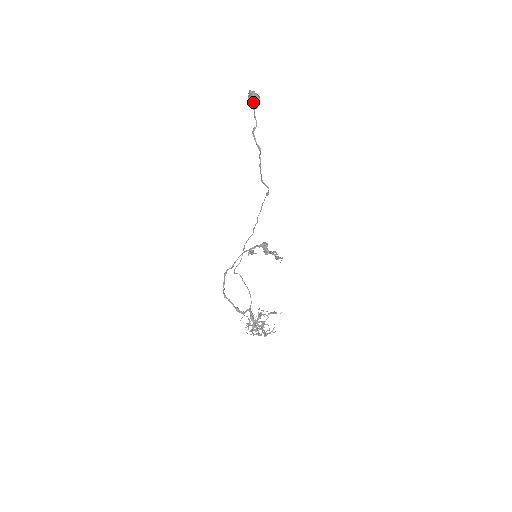
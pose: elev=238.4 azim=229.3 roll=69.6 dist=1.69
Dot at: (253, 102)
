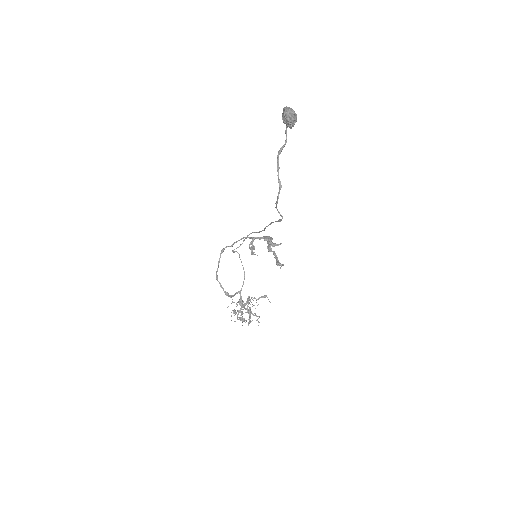
Dot at: (286, 124)
